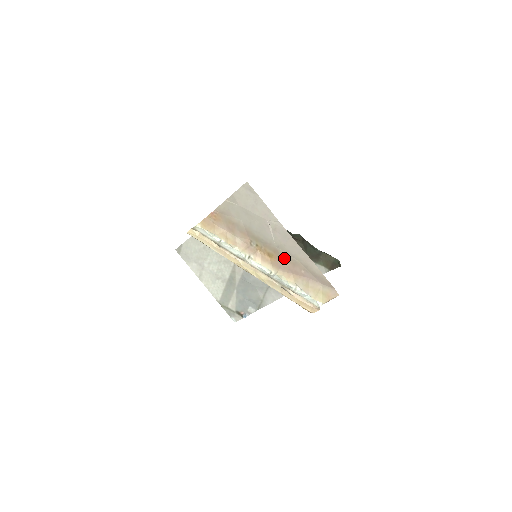
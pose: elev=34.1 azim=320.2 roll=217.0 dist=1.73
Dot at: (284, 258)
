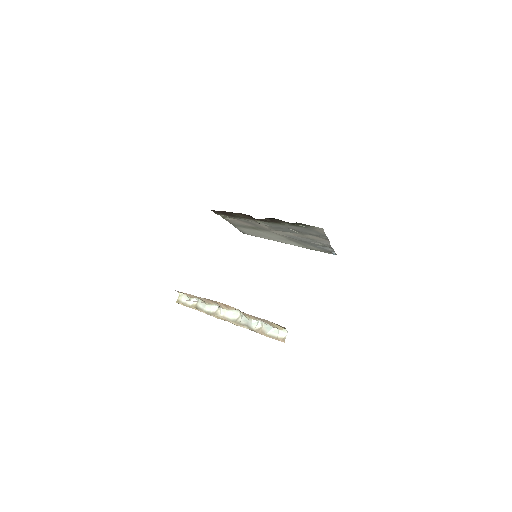
Dot at: occluded
